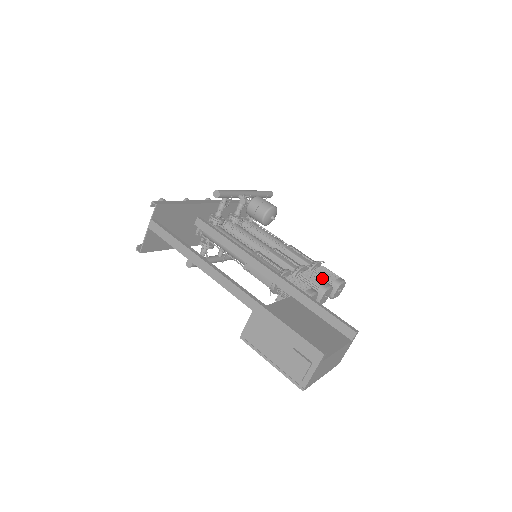
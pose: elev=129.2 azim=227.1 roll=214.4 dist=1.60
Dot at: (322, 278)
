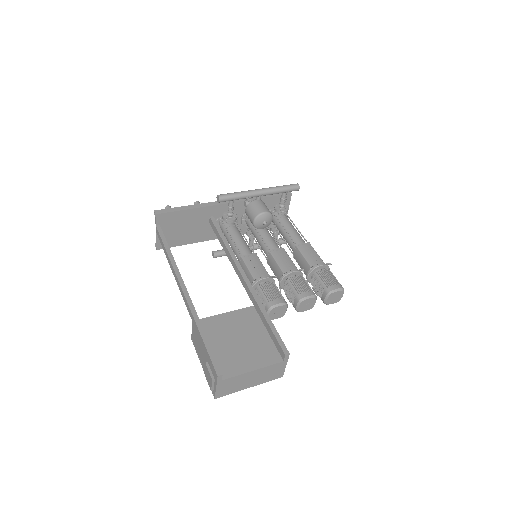
Dot at: (318, 283)
